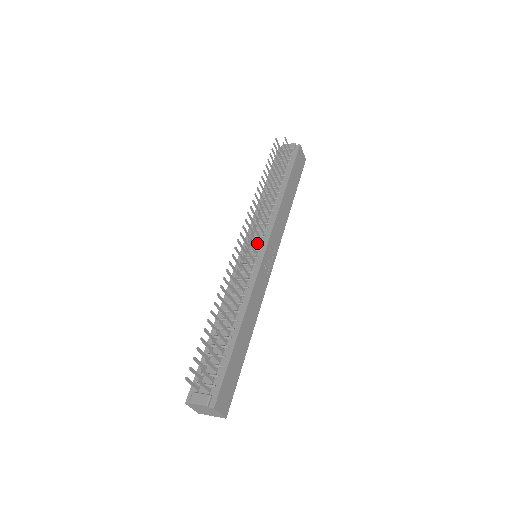
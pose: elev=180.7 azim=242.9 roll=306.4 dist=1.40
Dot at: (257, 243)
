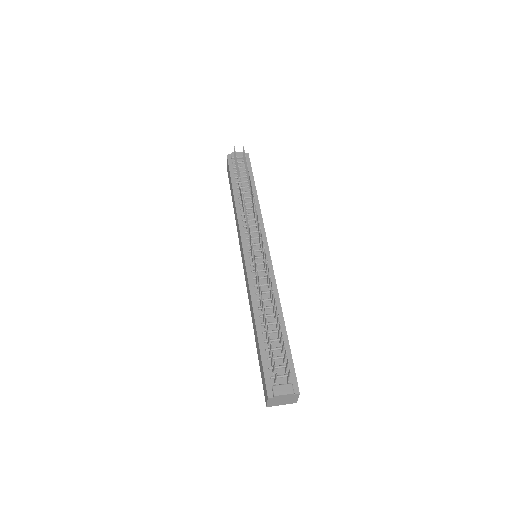
Dot at: (261, 244)
